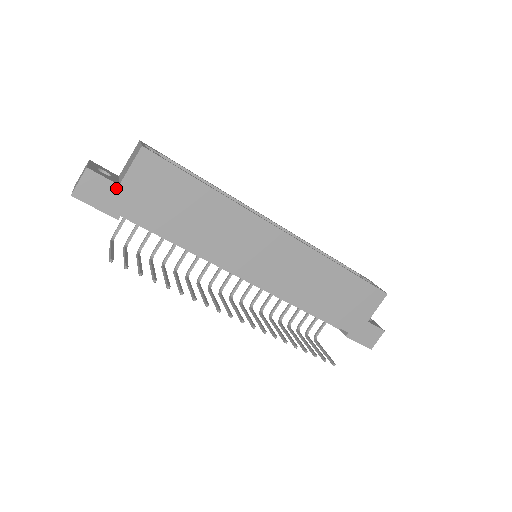
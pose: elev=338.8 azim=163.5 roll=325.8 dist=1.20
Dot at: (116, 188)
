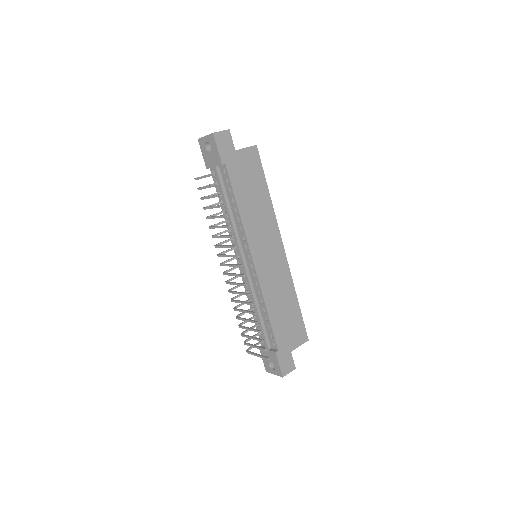
Dot at: (233, 150)
